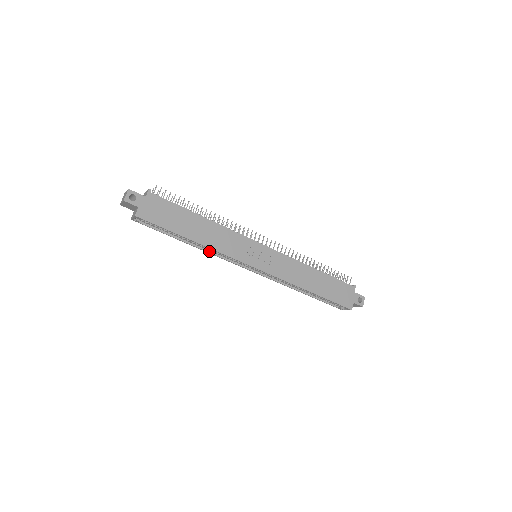
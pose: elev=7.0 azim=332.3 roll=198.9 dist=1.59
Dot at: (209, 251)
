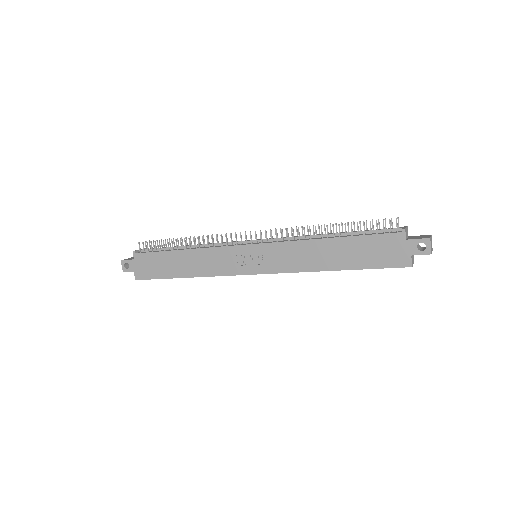
Dot at: occluded
